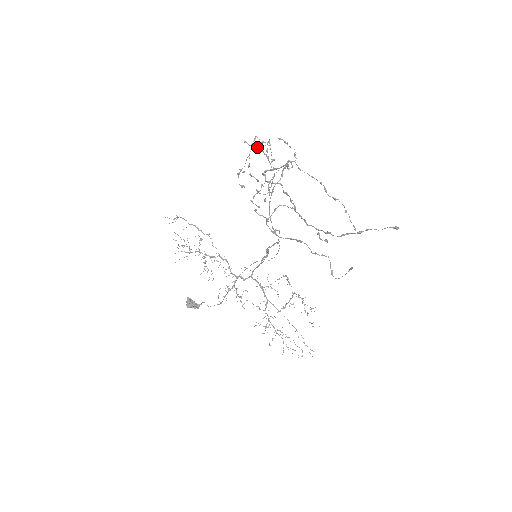
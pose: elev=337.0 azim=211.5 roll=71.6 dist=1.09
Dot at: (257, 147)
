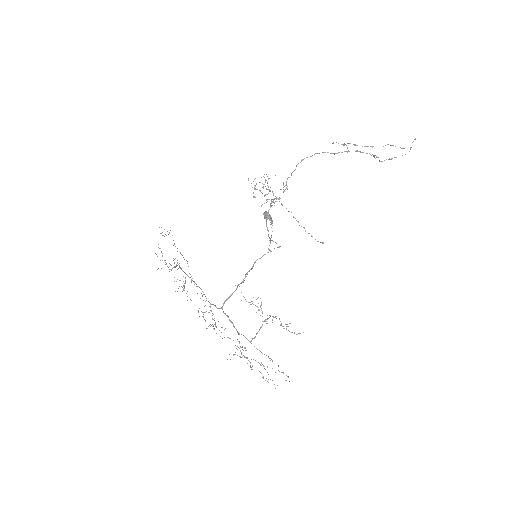
Dot at: occluded
